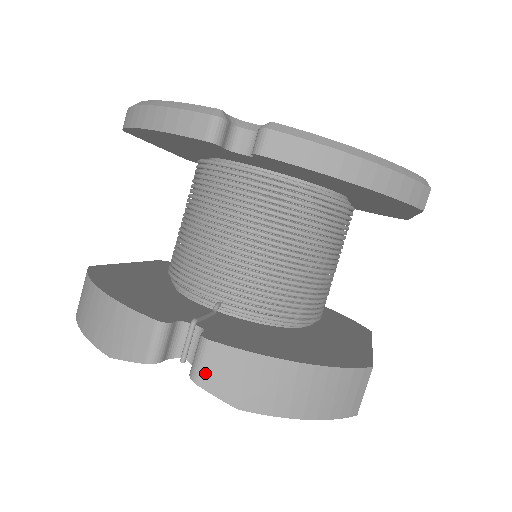
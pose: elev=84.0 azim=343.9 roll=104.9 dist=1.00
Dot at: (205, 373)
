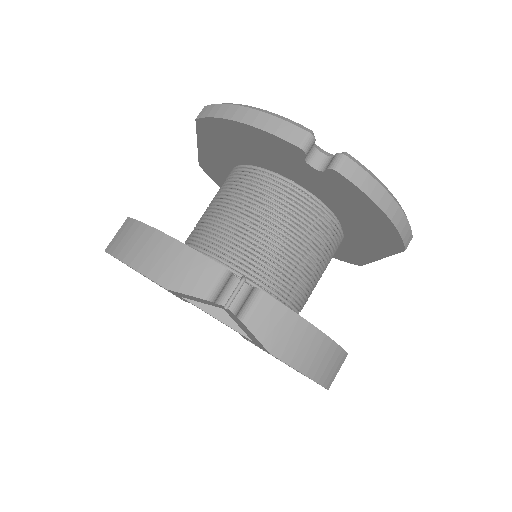
Dot at: (254, 317)
